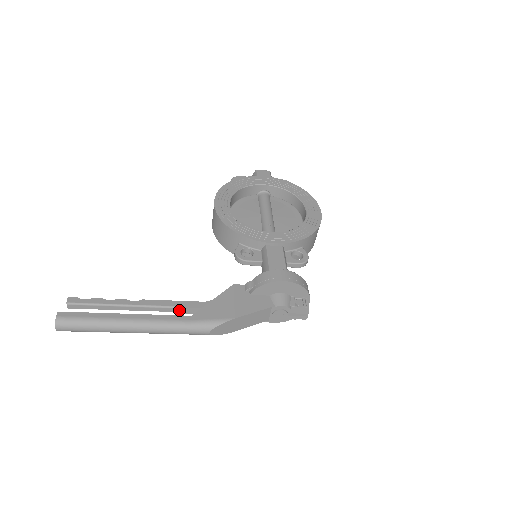
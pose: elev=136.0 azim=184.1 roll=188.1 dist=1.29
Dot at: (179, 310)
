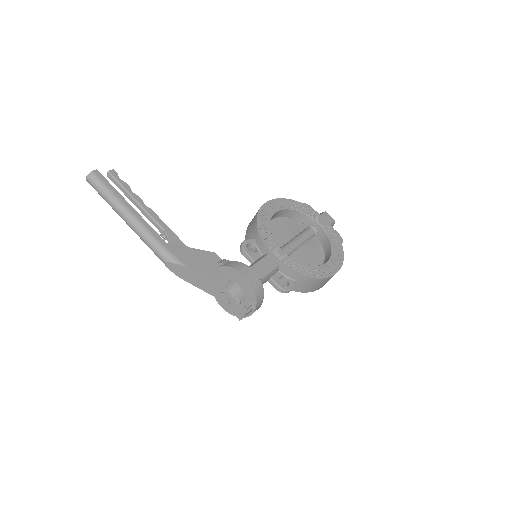
Dot at: (164, 234)
